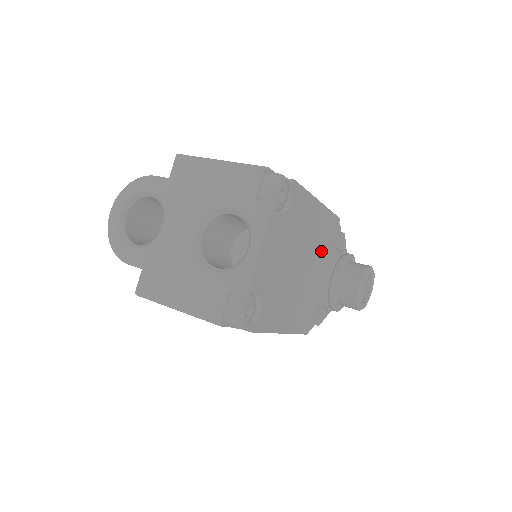
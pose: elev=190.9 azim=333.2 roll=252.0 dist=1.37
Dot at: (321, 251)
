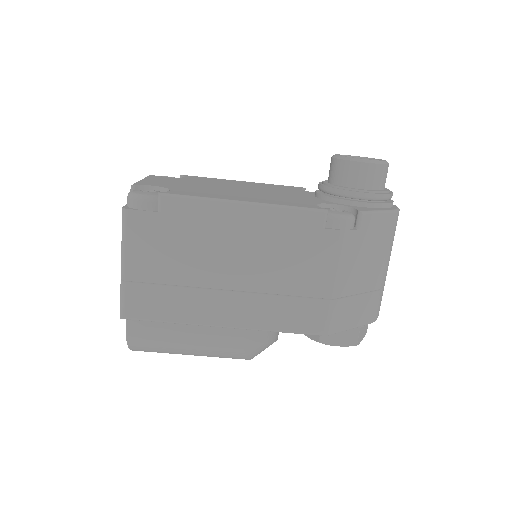
Dot at: occluded
